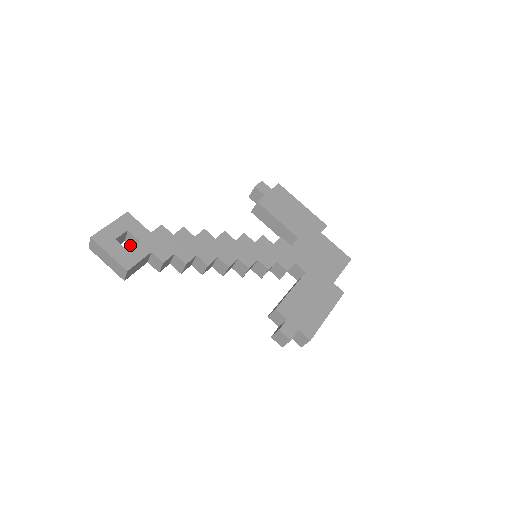
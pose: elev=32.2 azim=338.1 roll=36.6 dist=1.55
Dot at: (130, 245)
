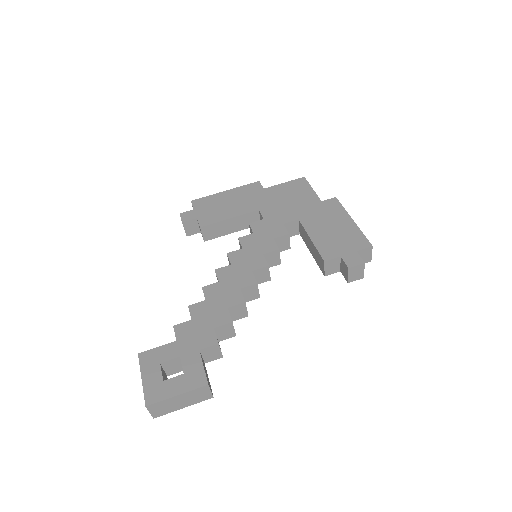
Dot at: (175, 372)
